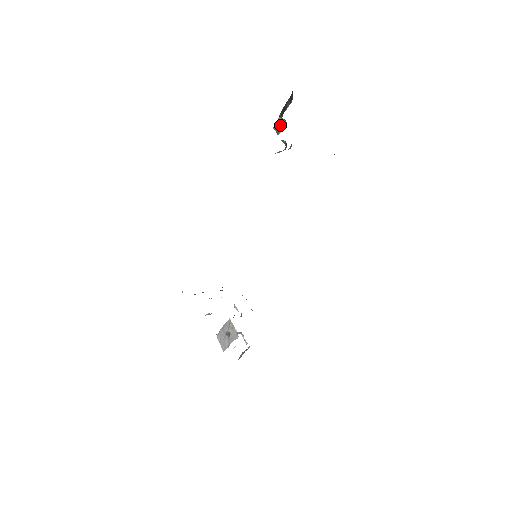
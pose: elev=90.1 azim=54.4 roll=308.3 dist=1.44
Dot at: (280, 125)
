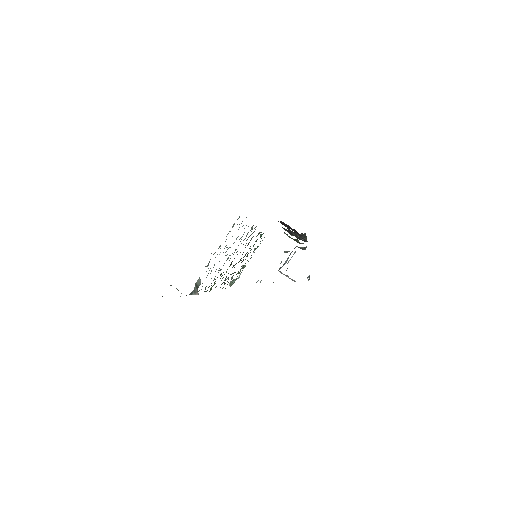
Dot at: occluded
